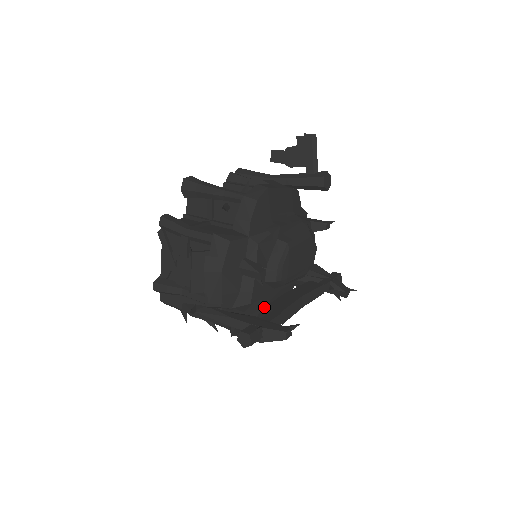
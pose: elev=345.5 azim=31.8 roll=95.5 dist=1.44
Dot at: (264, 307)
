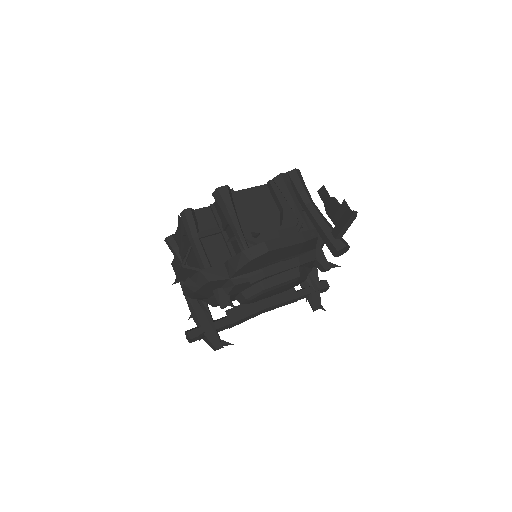
Dot at: occluded
